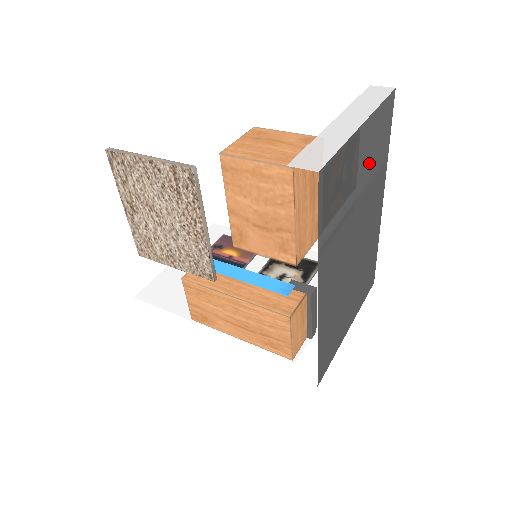
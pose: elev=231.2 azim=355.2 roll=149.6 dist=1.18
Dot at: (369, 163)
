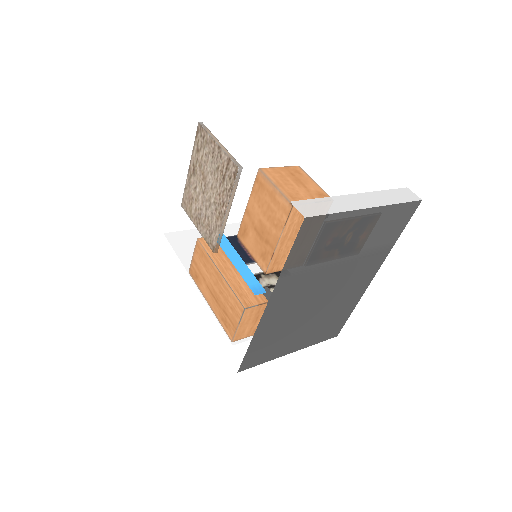
Dot at: (367, 240)
